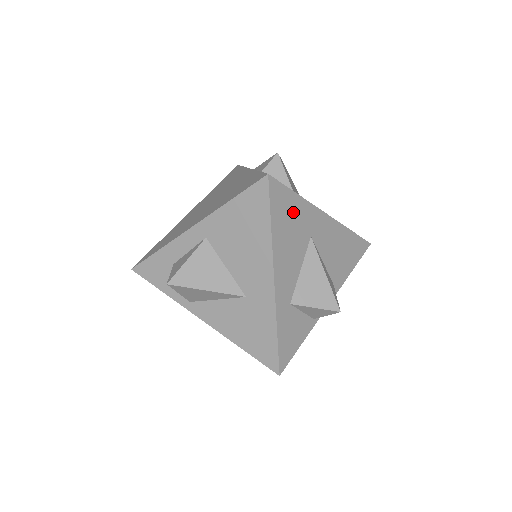
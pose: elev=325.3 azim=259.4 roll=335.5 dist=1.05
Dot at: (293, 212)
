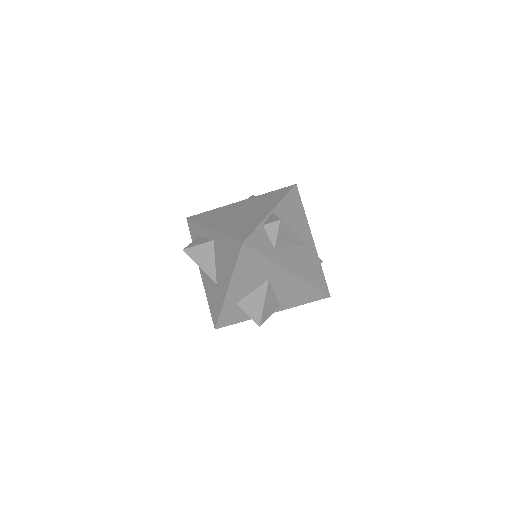
Dot at: (257, 264)
